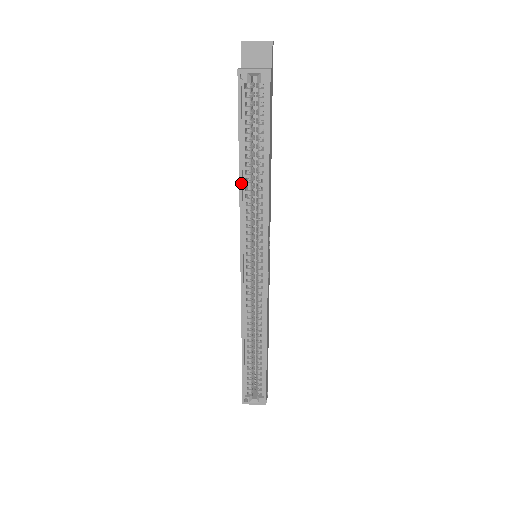
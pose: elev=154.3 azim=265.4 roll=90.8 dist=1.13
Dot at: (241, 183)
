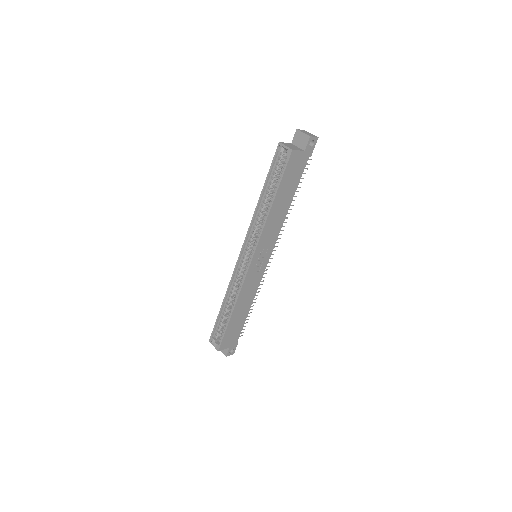
Dot at: (258, 205)
